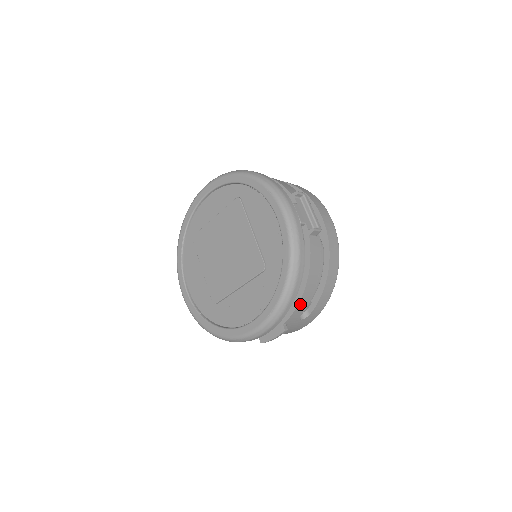
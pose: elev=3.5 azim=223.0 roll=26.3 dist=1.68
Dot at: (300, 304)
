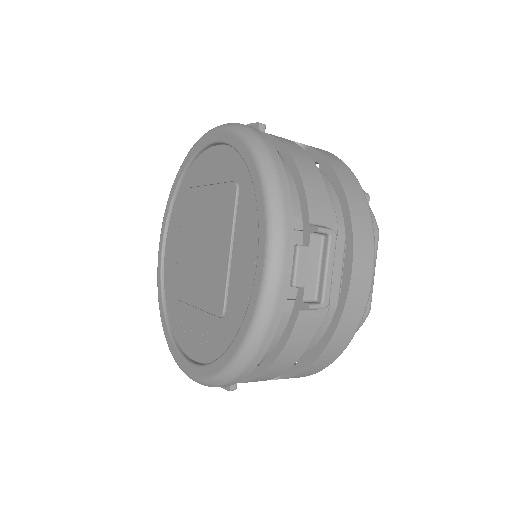
Dot at: (256, 379)
